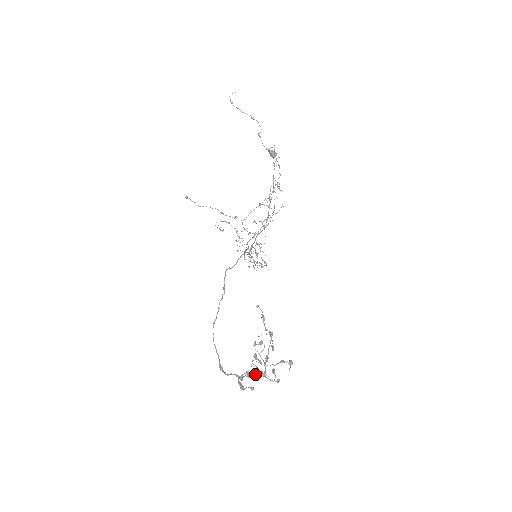
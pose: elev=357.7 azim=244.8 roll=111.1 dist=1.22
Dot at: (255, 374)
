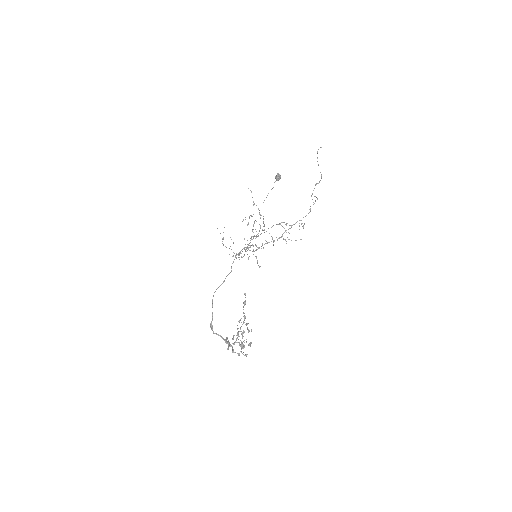
Dot at: occluded
